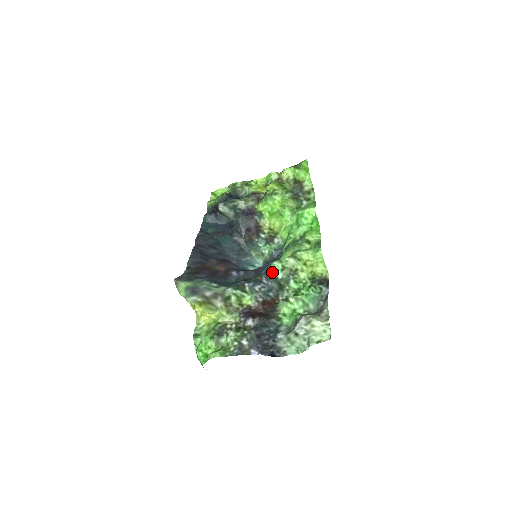
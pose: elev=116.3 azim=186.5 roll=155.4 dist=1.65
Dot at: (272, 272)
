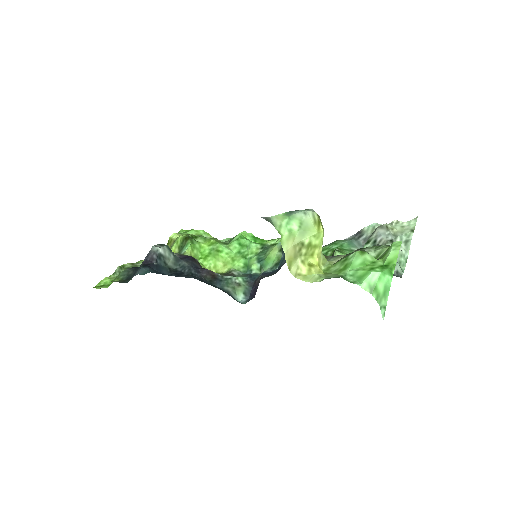
Dot at: occluded
